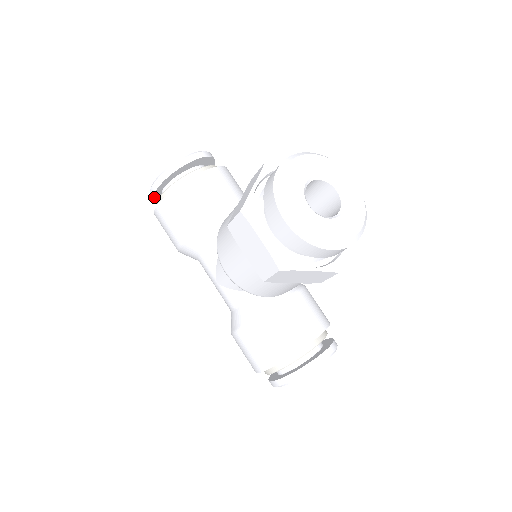
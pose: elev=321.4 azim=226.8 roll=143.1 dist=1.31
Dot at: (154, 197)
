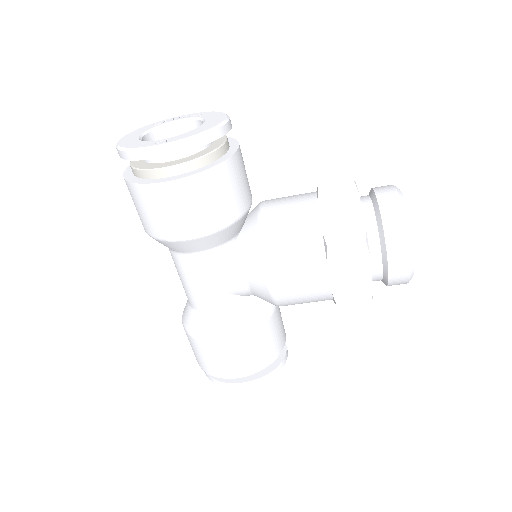
Dot at: (149, 158)
